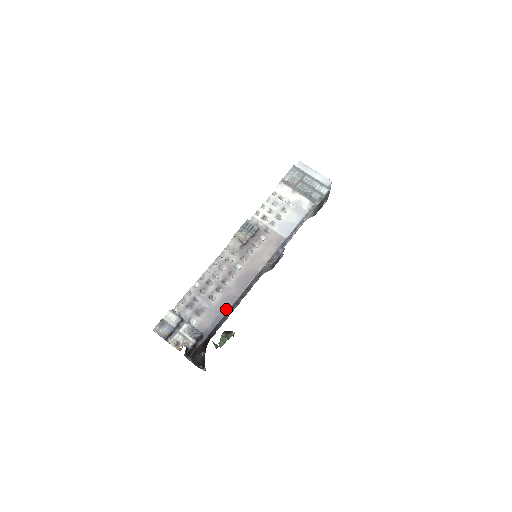
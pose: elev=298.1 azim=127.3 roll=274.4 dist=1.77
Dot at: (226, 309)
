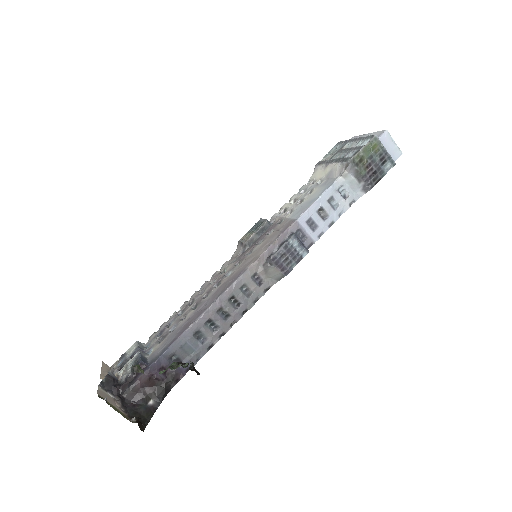
Dot at: (187, 327)
